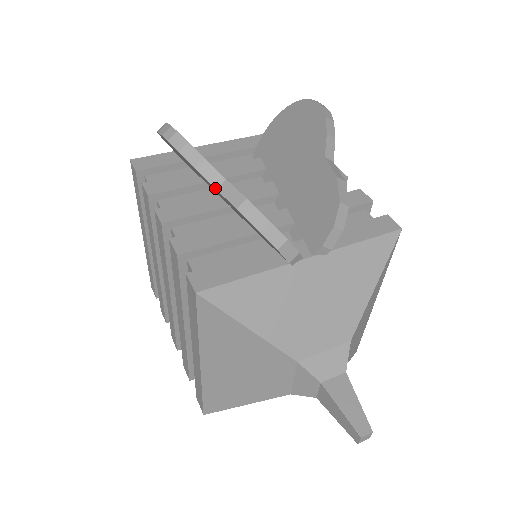
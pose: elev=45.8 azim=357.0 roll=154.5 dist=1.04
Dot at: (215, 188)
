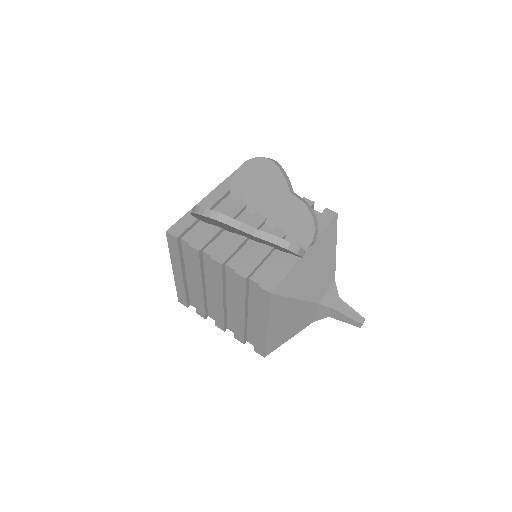
Dot at: (252, 235)
